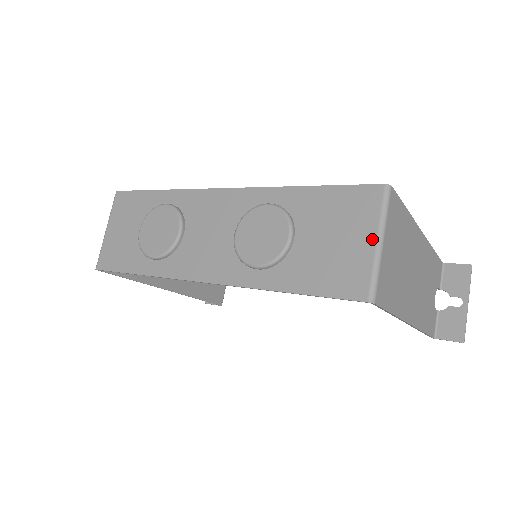
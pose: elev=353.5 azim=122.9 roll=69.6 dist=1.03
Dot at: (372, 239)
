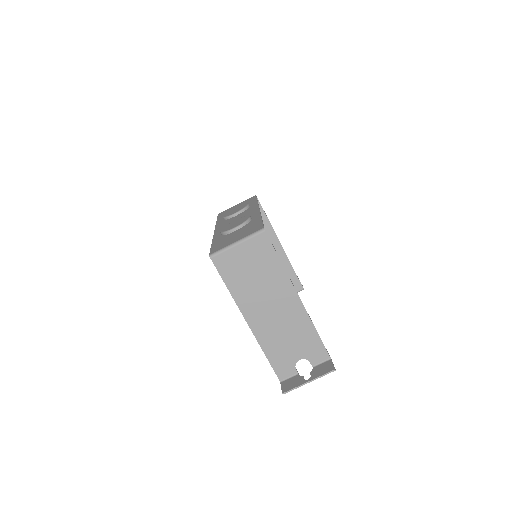
Dot at: (237, 240)
